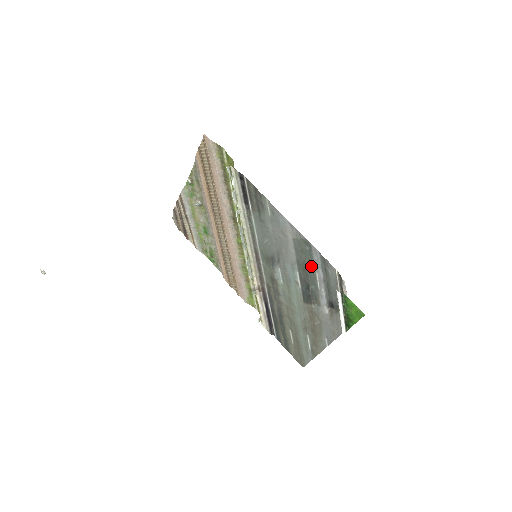
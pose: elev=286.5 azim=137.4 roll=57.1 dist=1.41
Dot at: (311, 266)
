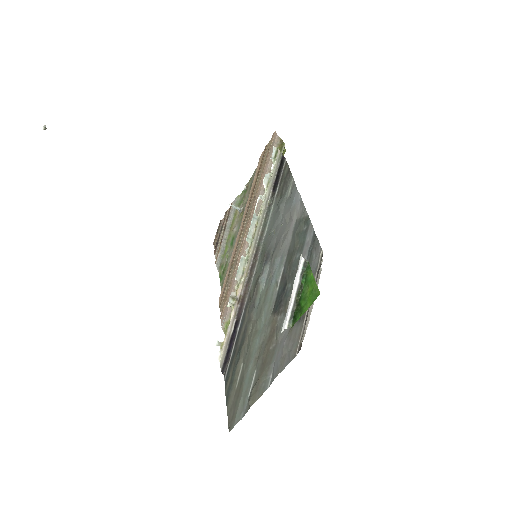
Dot at: (299, 253)
